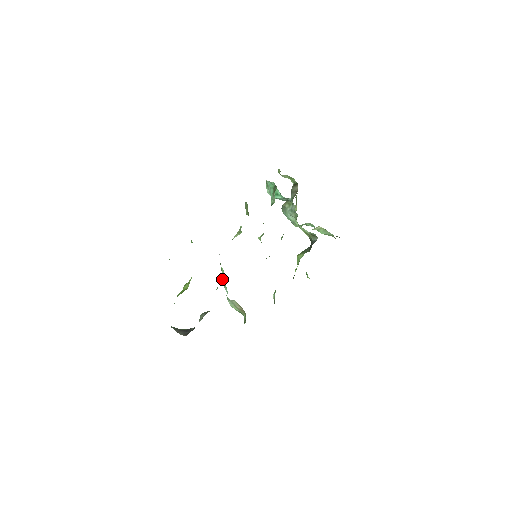
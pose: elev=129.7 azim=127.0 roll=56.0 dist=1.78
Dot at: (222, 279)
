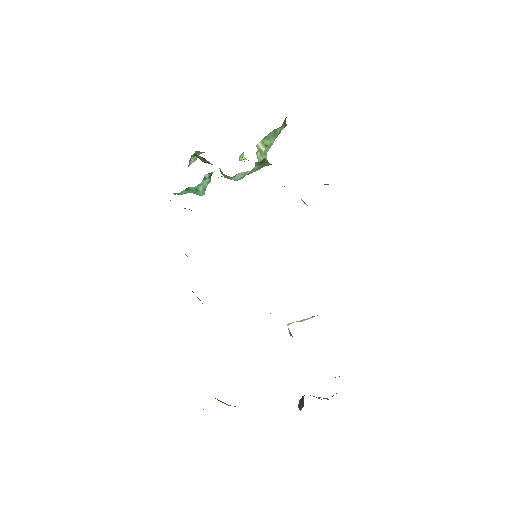
Dot at: occluded
